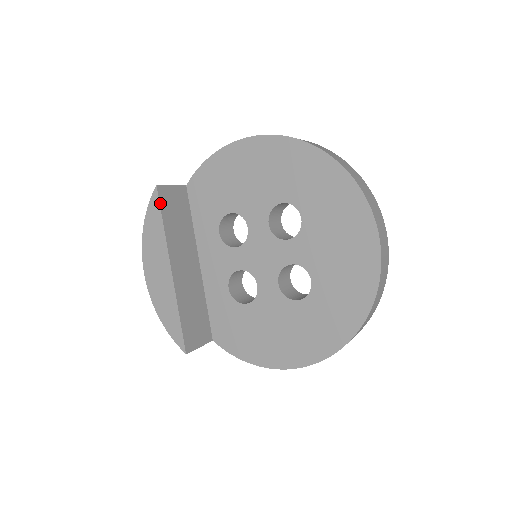
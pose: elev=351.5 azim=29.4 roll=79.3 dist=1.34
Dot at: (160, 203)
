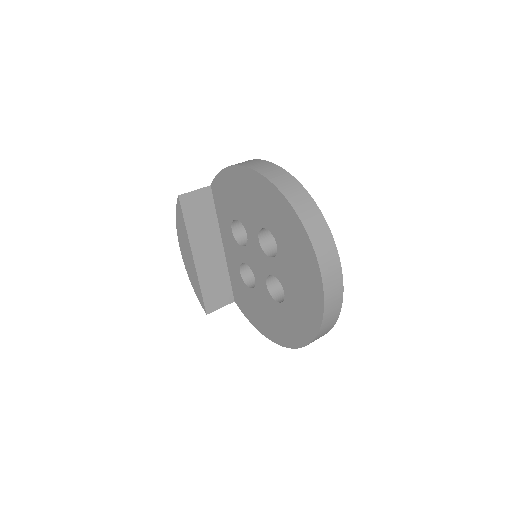
Dot at: (182, 209)
